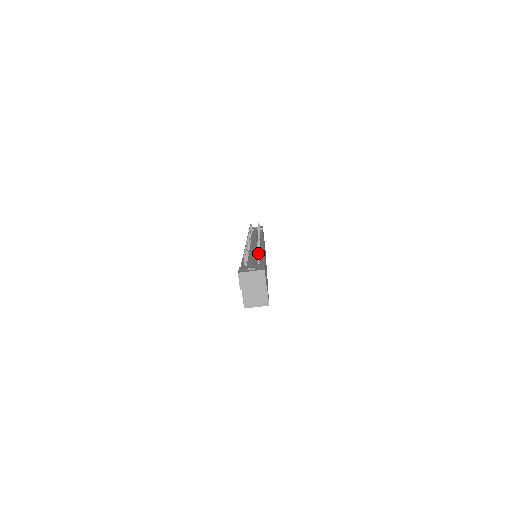
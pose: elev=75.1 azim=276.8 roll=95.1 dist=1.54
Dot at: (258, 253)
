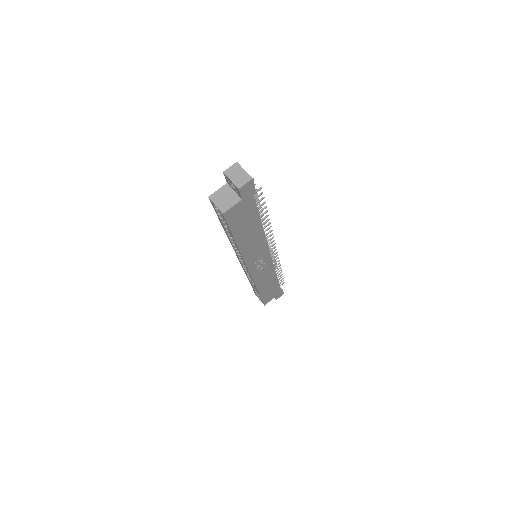
Dot at: (262, 193)
